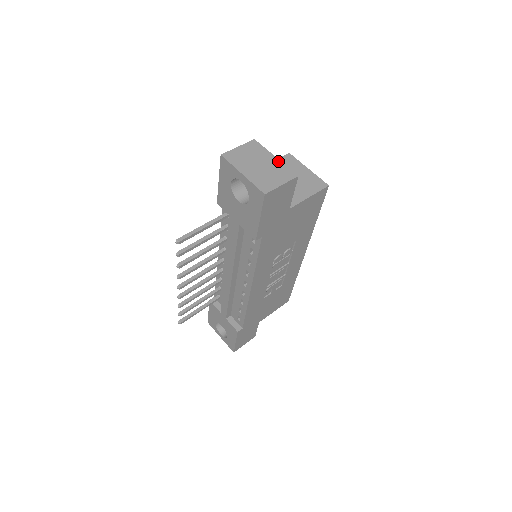
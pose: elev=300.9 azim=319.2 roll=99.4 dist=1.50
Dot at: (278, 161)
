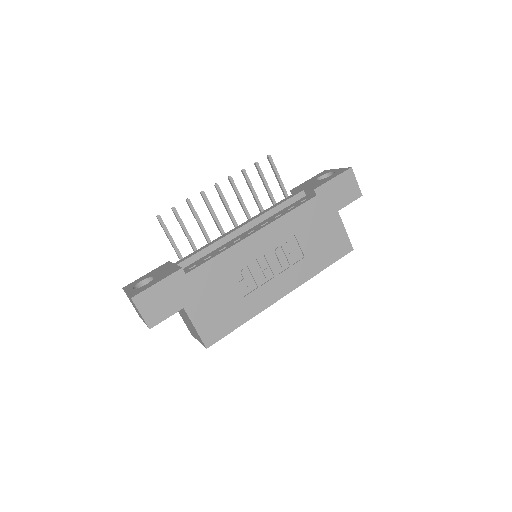
Dot at: occluded
